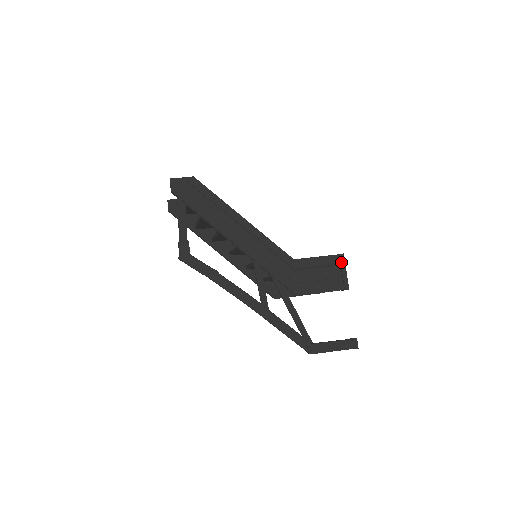
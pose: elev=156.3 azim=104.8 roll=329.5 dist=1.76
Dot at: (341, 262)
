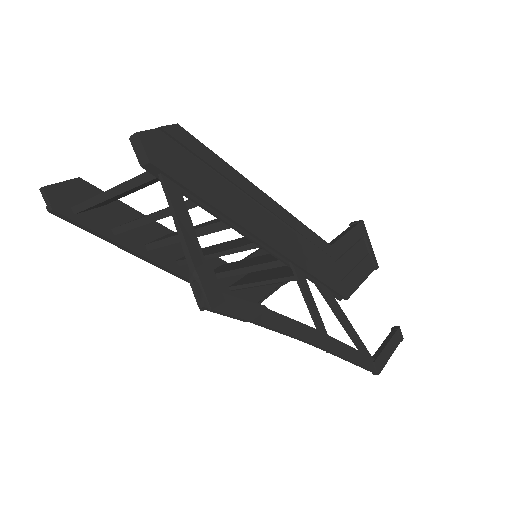
Dot at: (364, 232)
